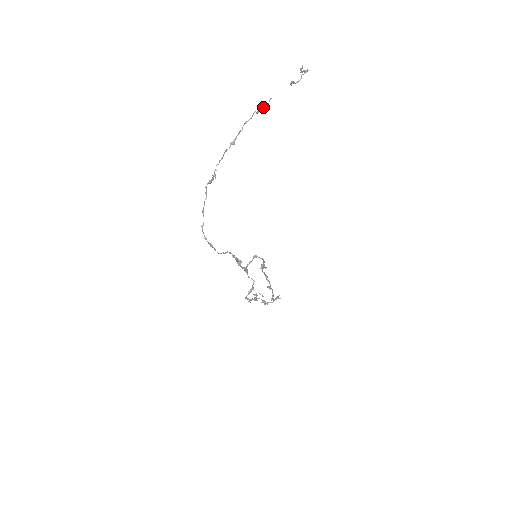
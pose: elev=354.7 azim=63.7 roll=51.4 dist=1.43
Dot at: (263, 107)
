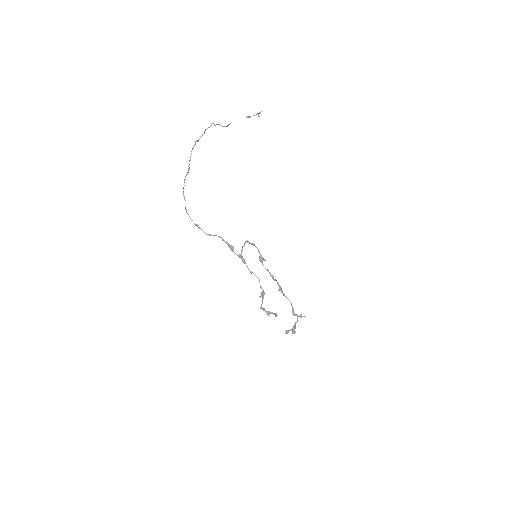
Dot at: (223, 126)
